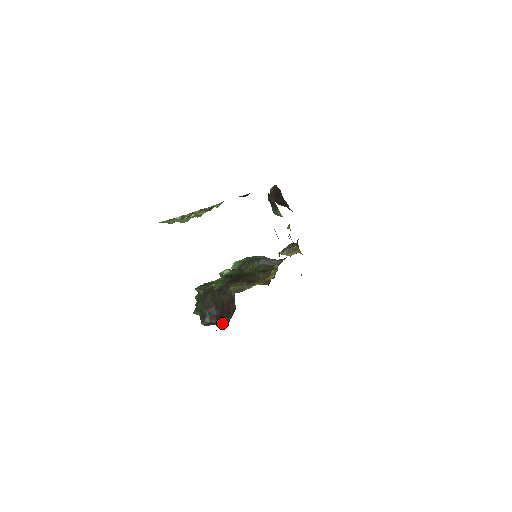
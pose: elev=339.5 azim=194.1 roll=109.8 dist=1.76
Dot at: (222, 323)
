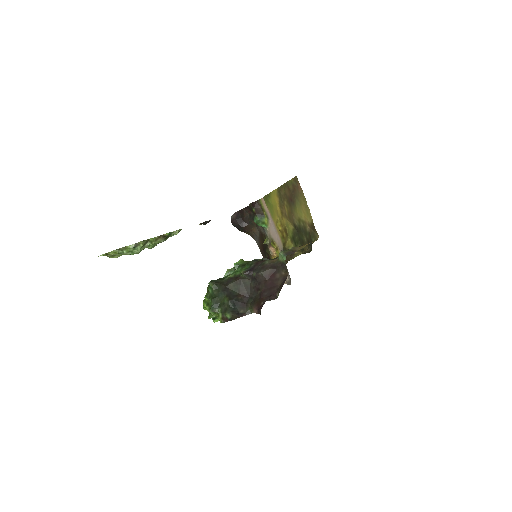
Dot at: (266, 300)
